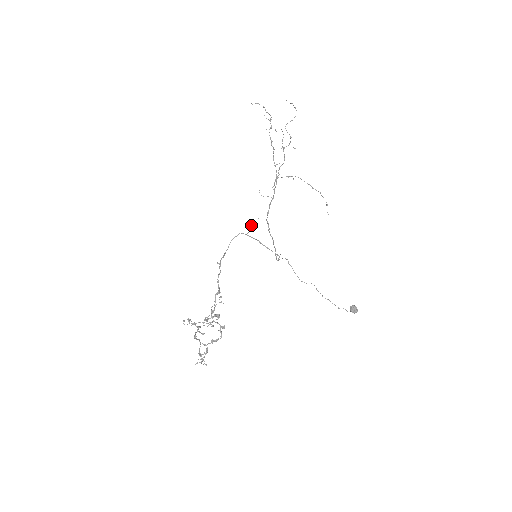
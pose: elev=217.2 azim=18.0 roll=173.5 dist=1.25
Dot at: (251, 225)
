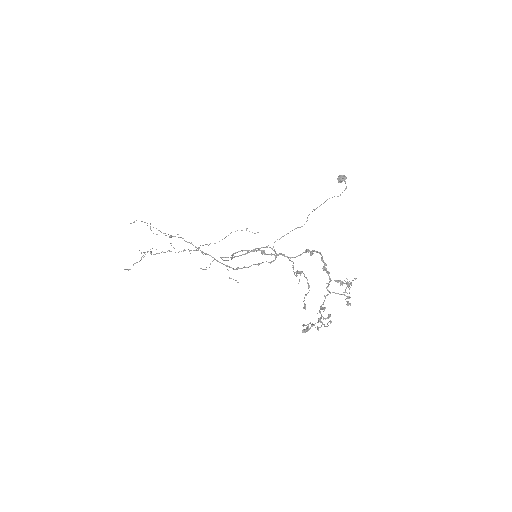
Dot at: occluded
